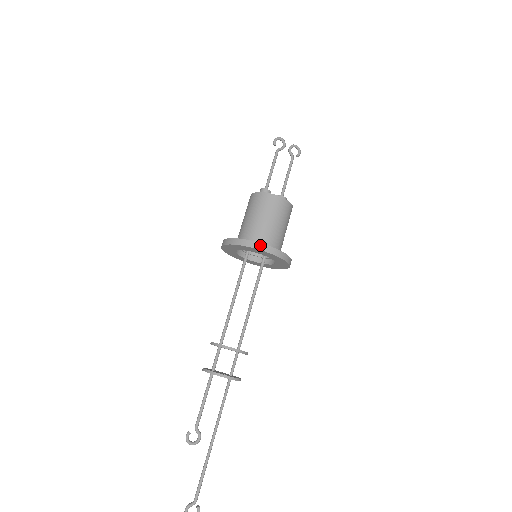
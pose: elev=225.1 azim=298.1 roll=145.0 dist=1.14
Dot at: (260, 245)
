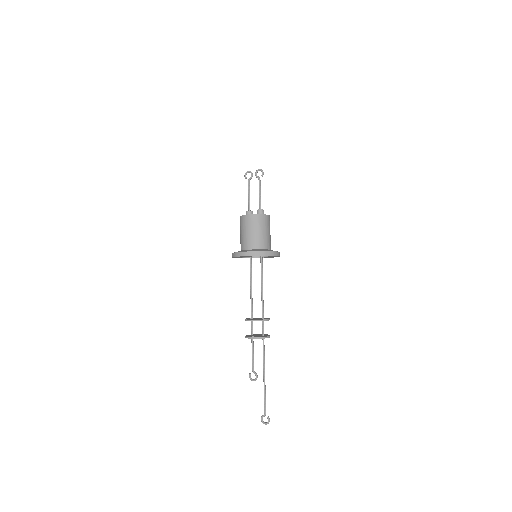
Dot at: (237, 254)
